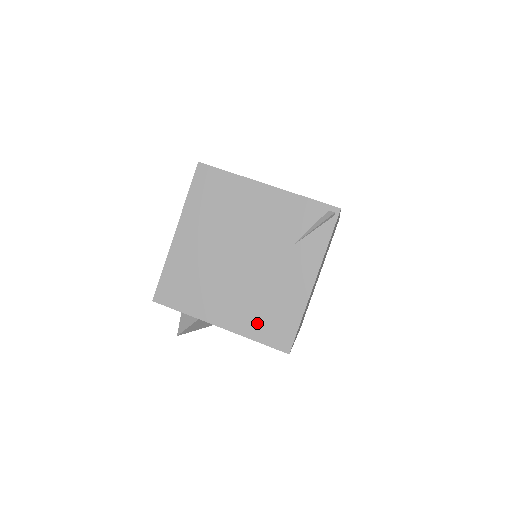
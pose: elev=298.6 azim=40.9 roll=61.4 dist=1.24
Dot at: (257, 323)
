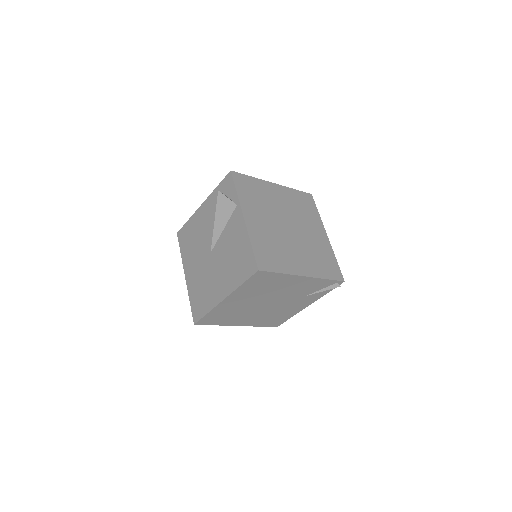
Dot at: (264, 322)
